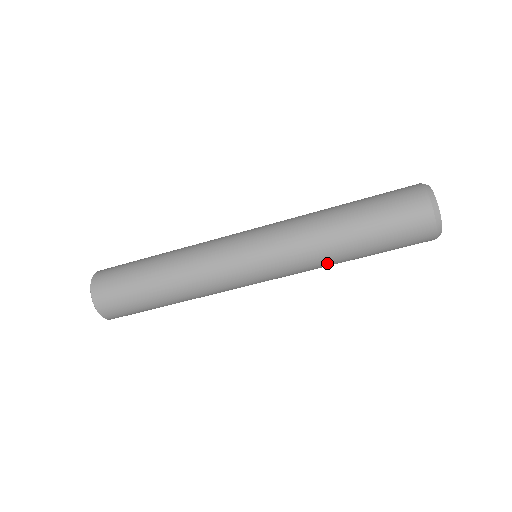
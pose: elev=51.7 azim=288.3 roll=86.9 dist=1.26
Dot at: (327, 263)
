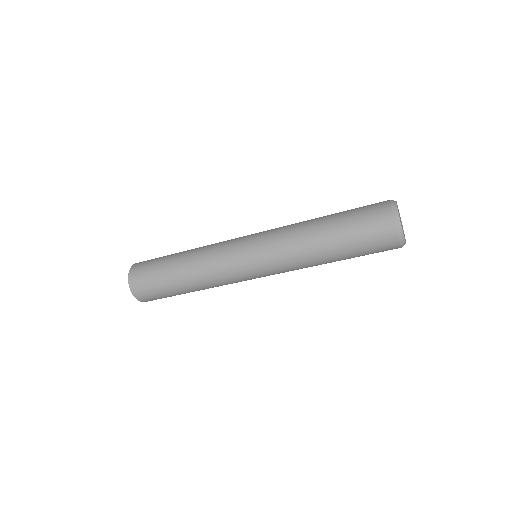
Dot at: (307, 258)
